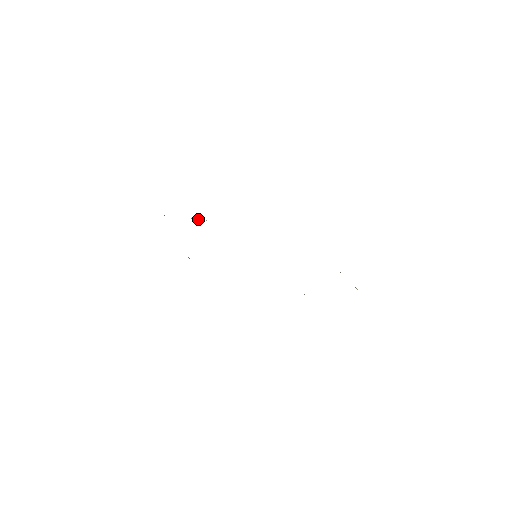
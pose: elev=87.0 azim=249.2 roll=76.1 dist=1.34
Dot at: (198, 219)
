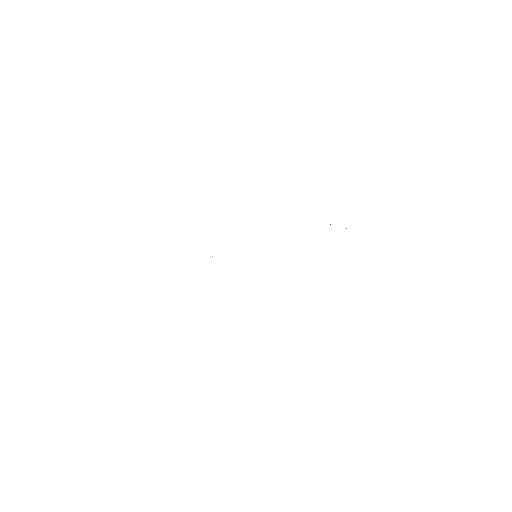
Dot at: (212, 256)
